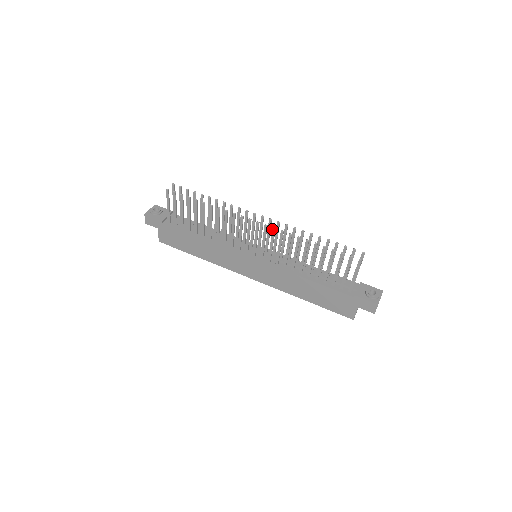
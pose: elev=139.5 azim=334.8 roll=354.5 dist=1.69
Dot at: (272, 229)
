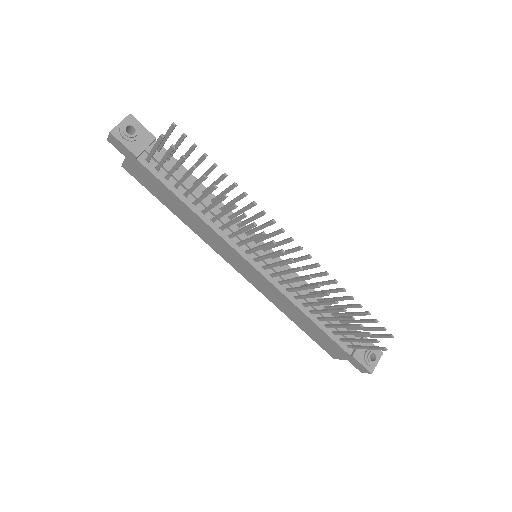
Dot at: (298, 268)
